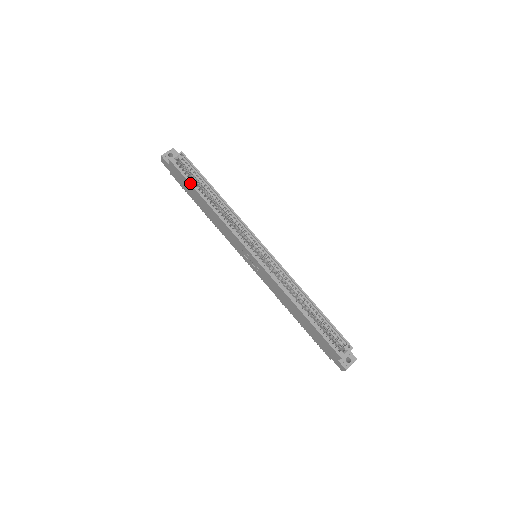
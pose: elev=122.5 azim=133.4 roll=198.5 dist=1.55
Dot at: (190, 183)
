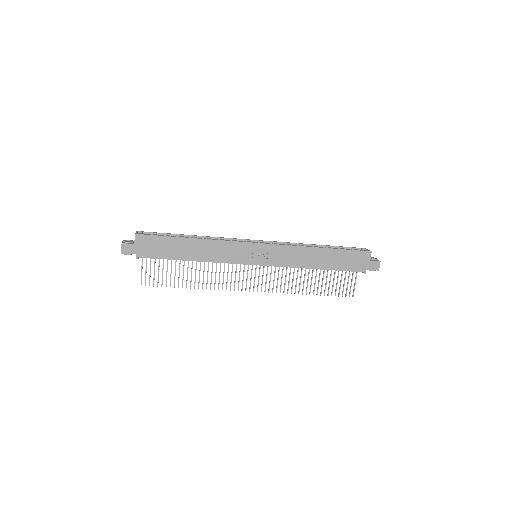
Dot at: (167, 236)
